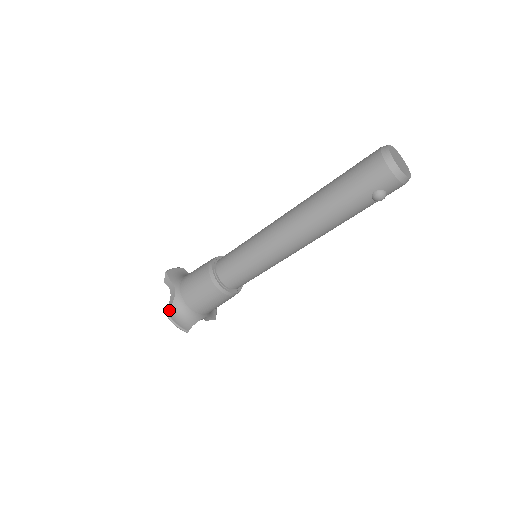
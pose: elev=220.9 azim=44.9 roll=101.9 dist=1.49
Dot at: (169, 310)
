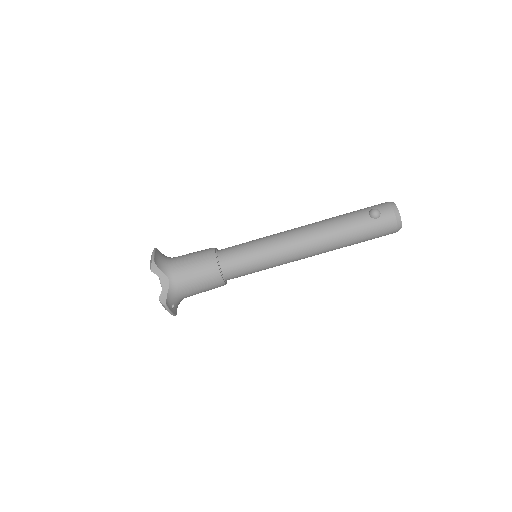
Dot at: (159, 251)
